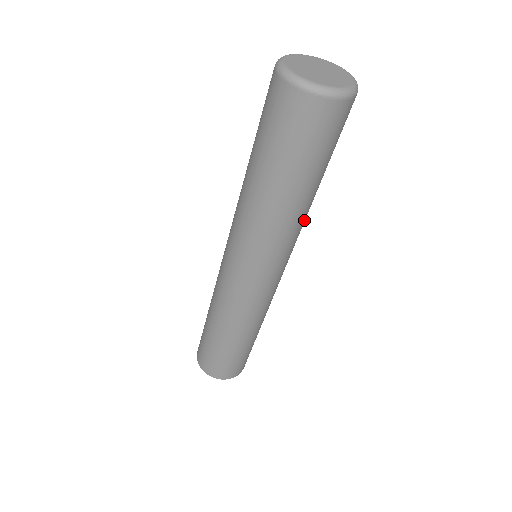
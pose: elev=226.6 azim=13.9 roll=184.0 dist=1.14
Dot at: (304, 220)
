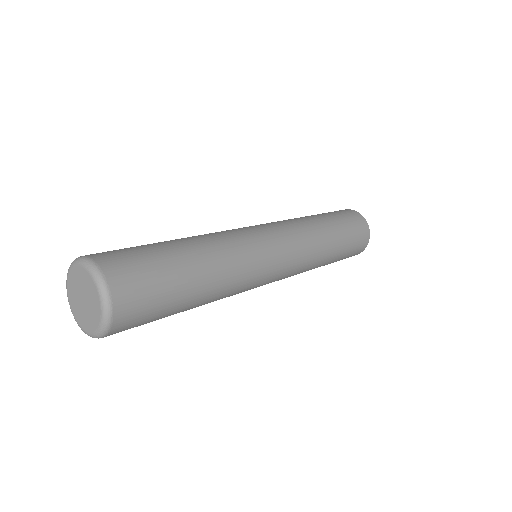
Dot at: (228, 292)
